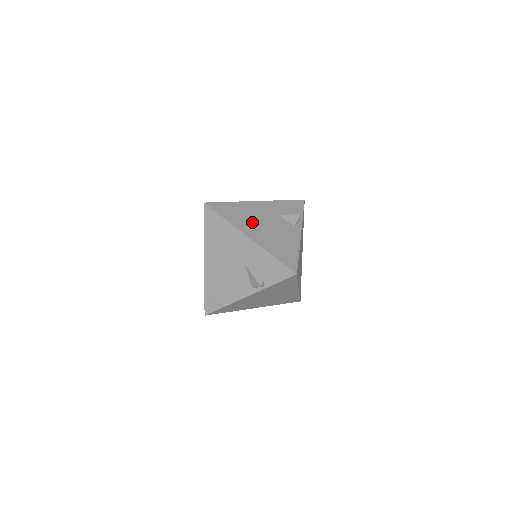
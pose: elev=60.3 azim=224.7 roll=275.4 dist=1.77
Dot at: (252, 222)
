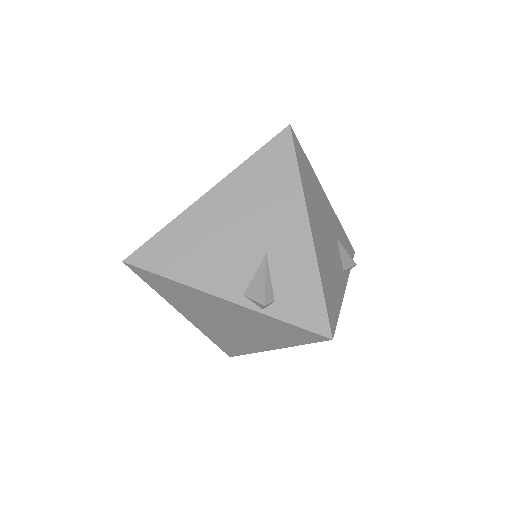
Dot at: (318, 213)
